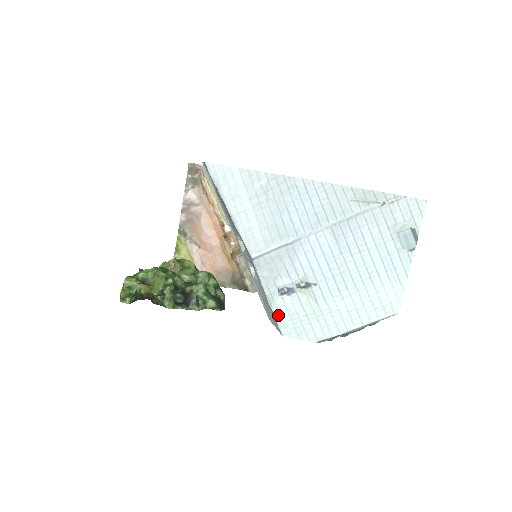
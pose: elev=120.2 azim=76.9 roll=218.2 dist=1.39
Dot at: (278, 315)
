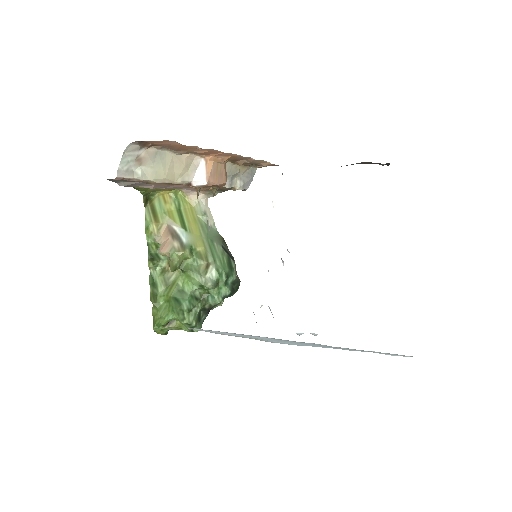
Dot at: occluded
